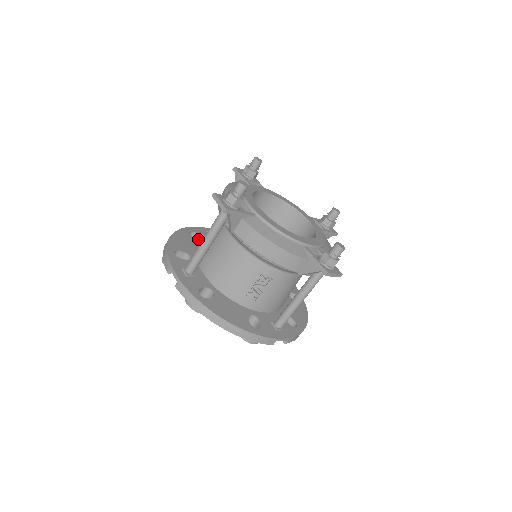
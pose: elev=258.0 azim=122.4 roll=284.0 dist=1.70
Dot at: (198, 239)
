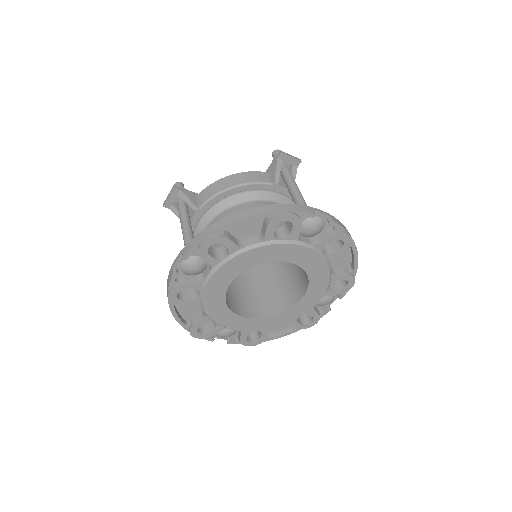
Dot at: (211, 323)
